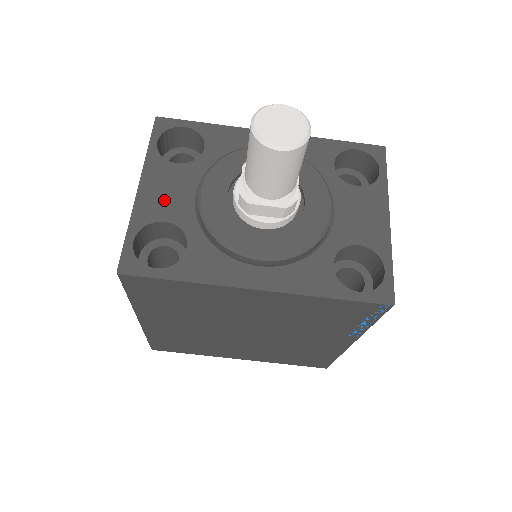
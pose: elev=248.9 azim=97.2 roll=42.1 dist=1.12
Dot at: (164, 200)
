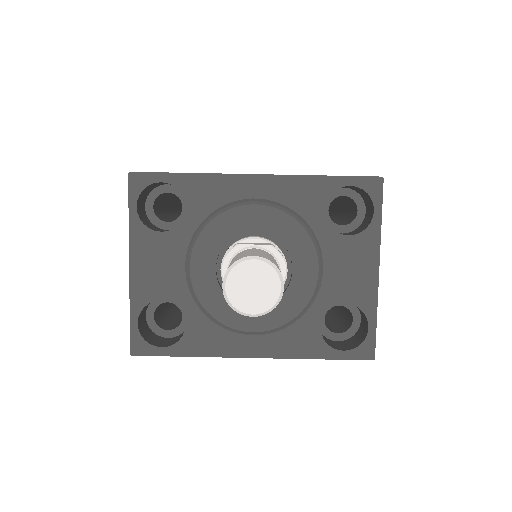
Dot at: (156, 277)
